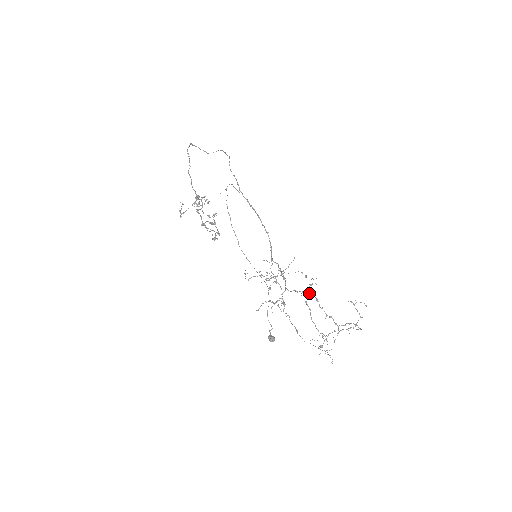
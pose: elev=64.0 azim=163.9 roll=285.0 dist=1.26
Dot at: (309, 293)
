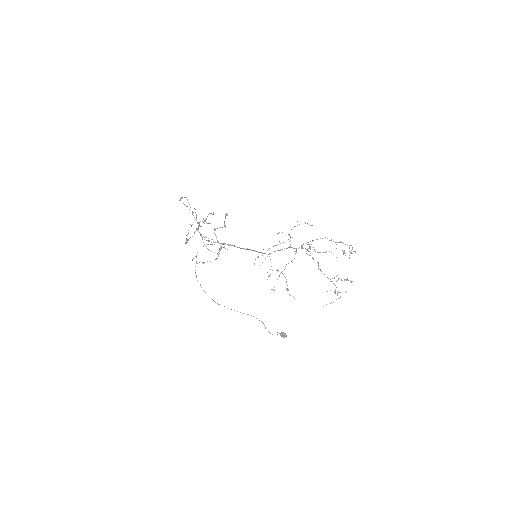
Dot at: (316, 239)
